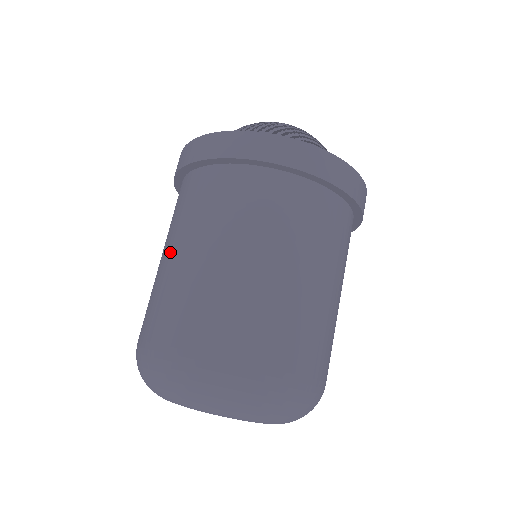
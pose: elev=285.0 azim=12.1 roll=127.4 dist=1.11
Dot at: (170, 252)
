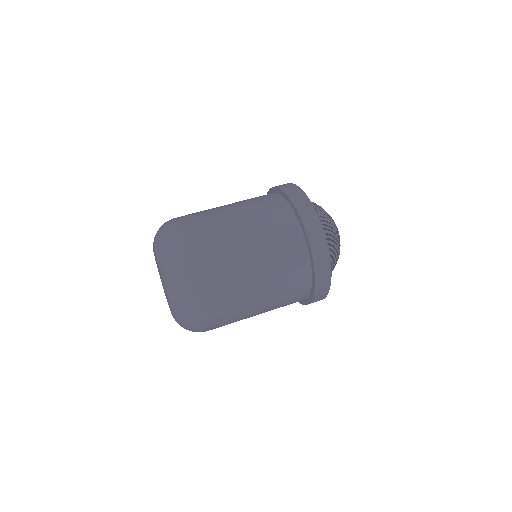
Dot at: (238, 217)
